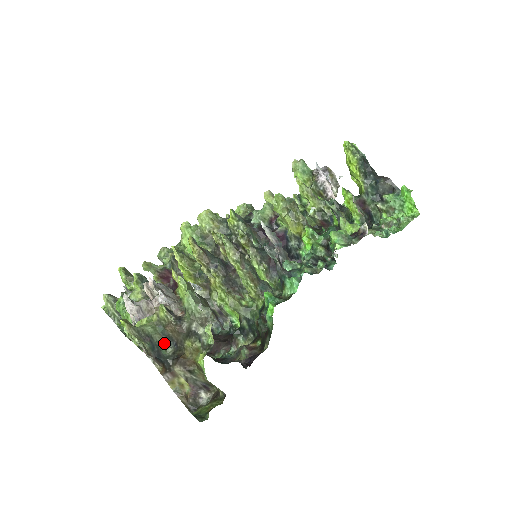
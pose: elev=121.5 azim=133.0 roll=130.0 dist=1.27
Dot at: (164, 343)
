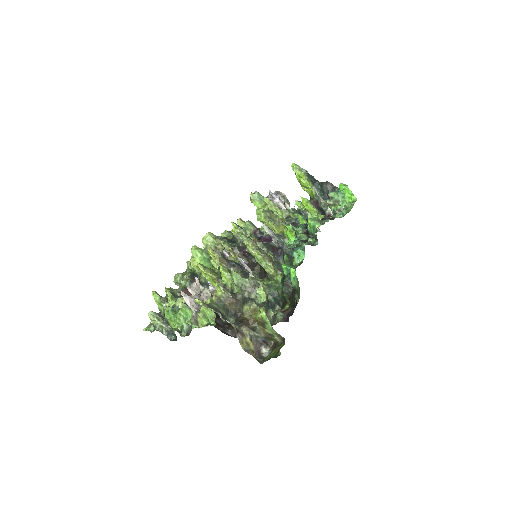
Dot at: (227, 315)
